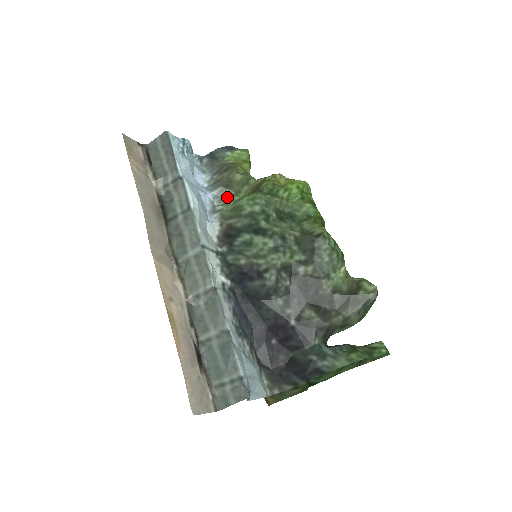
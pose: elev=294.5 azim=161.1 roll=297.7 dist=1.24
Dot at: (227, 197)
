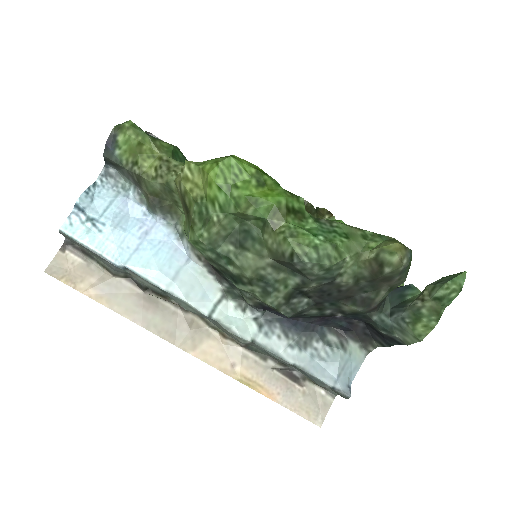
Dot at: (173, 211)
